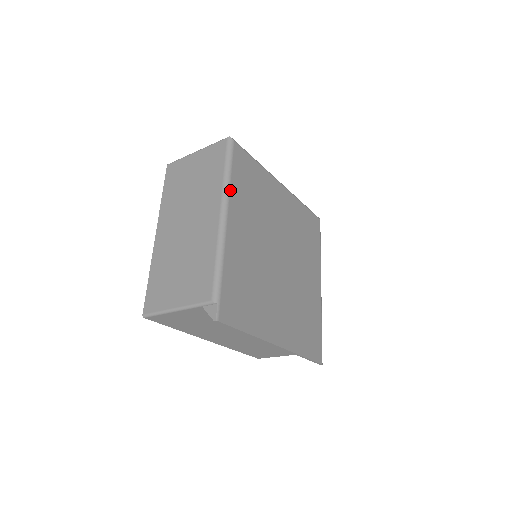
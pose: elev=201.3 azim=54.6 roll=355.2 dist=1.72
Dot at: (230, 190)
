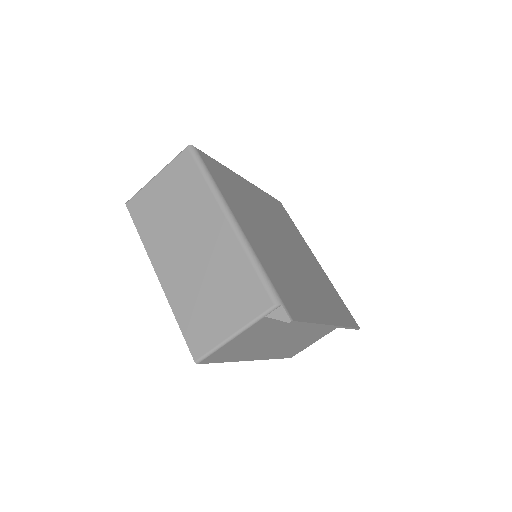
Dot at: (222, 194)
